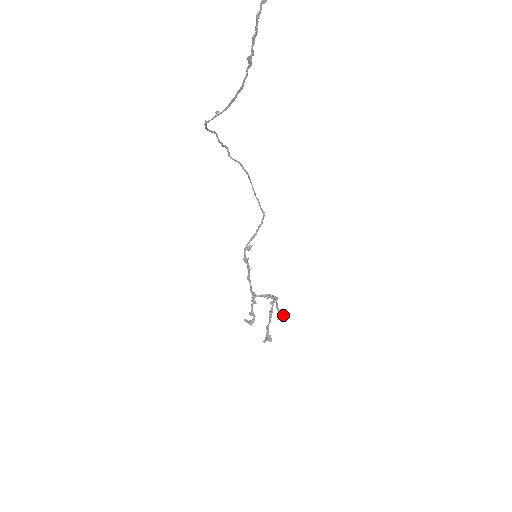
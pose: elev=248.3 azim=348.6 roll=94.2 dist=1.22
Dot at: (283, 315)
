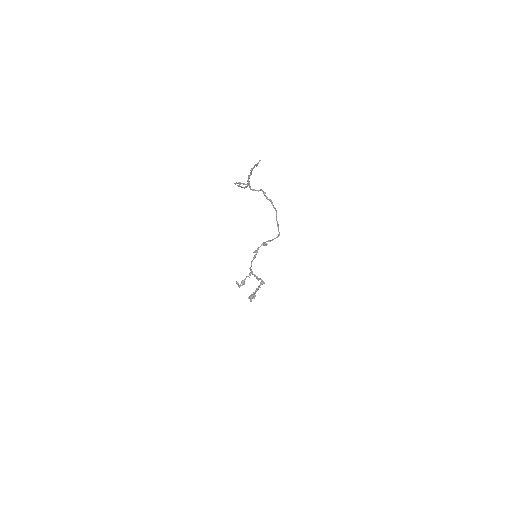
Dot at: (253, 297)
